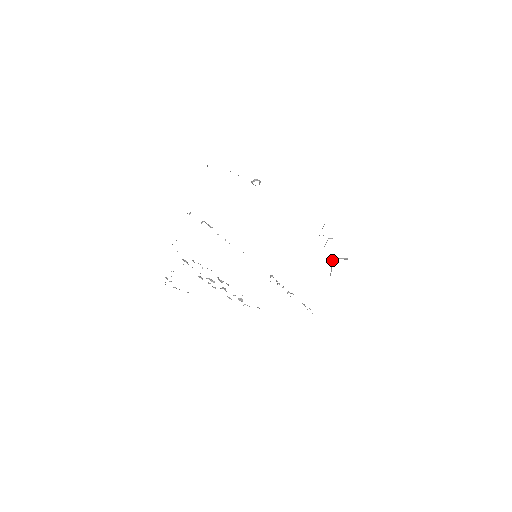
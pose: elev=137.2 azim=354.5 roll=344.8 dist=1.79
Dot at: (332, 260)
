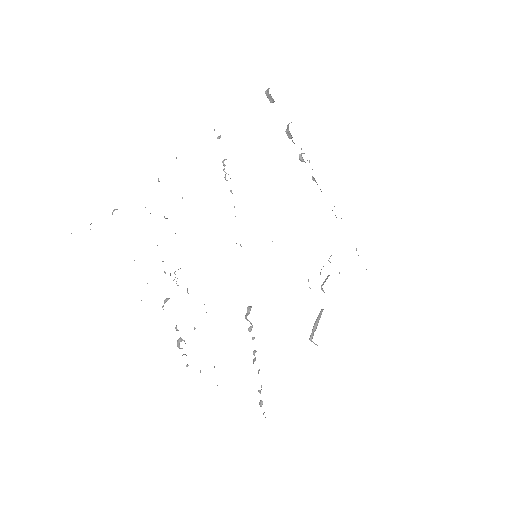
Dot at: (320, 312)
